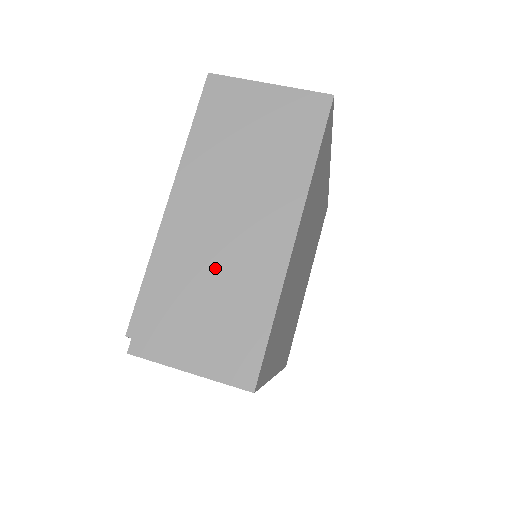
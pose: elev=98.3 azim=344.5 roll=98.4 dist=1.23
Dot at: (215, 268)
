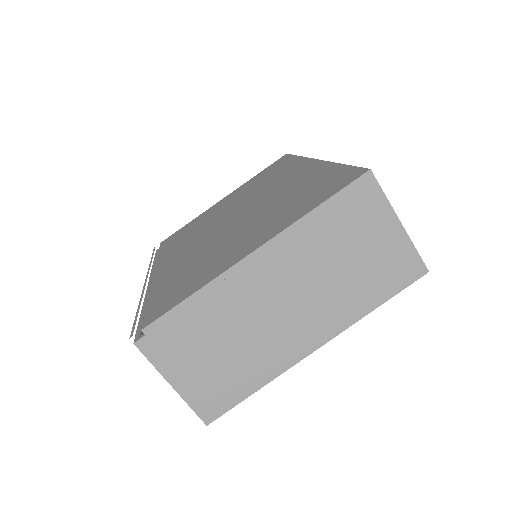
Dot at: (247, 330)
